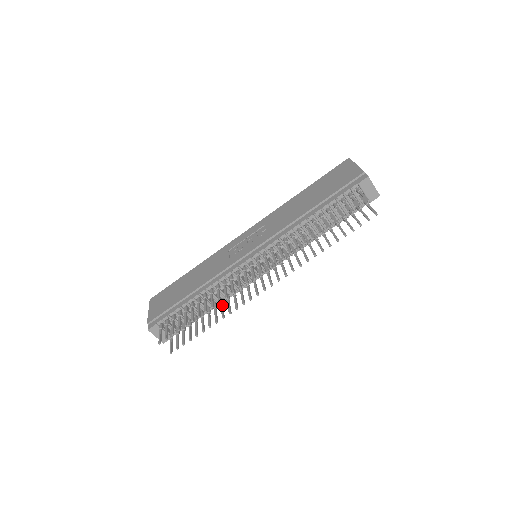
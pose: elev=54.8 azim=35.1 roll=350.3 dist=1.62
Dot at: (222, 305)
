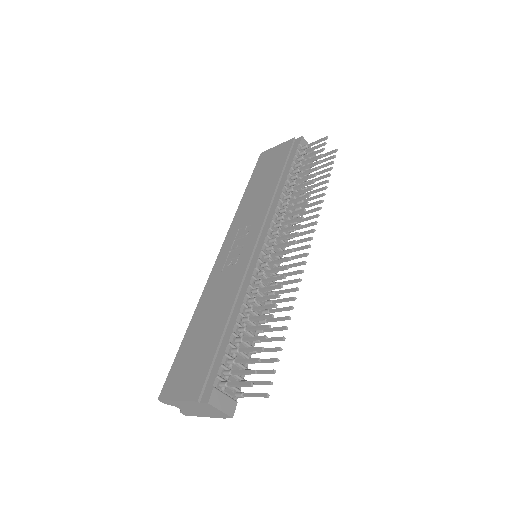
Dot at: (272, 309)
